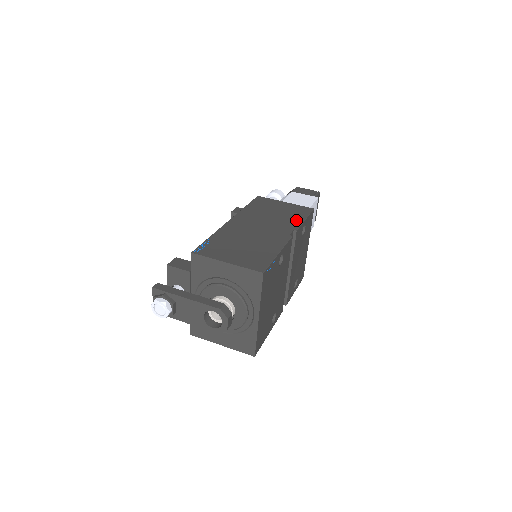
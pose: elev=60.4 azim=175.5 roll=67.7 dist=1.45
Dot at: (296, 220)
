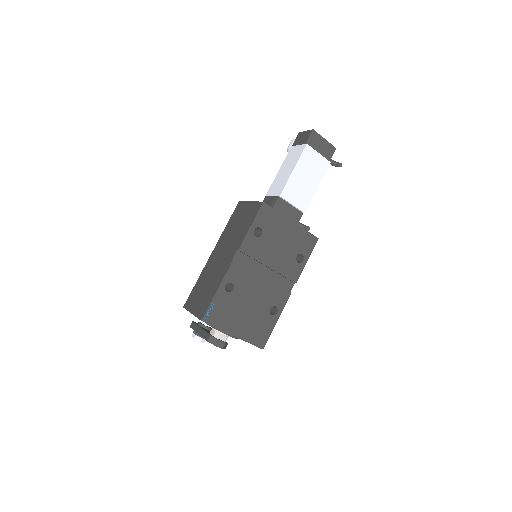
Dot at: (244, 232)
